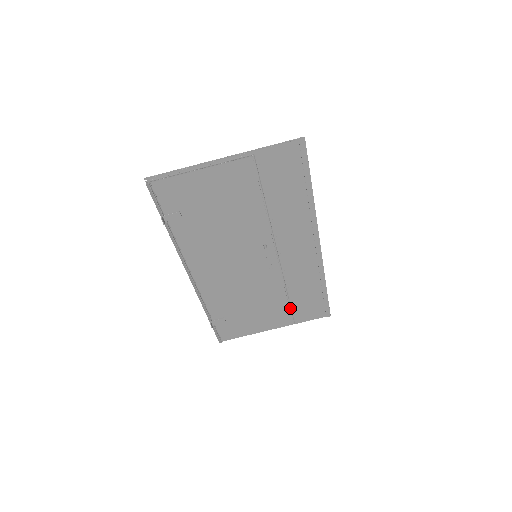
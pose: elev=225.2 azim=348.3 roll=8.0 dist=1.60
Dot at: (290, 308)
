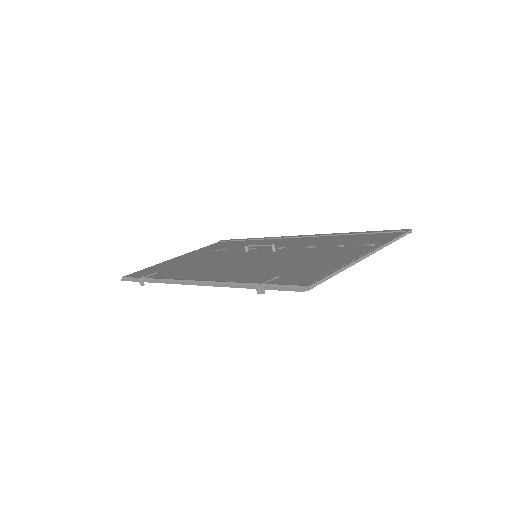
Dot at: occluded
